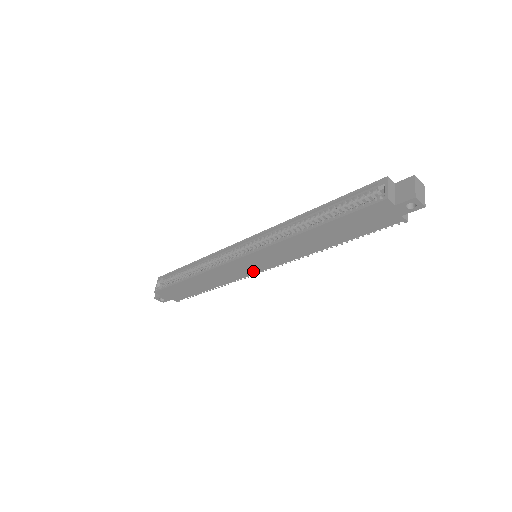
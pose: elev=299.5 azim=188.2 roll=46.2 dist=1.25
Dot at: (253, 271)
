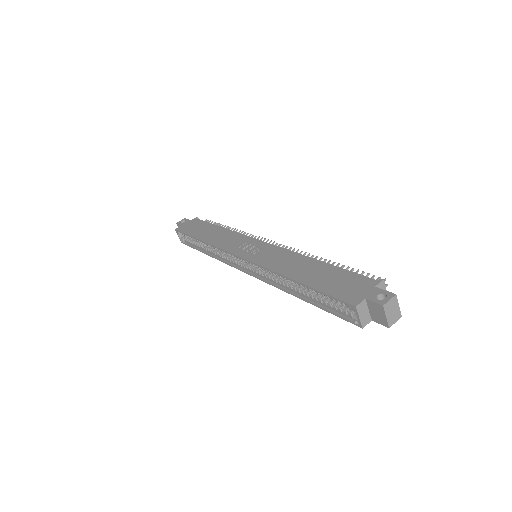
Dot at: occluded
